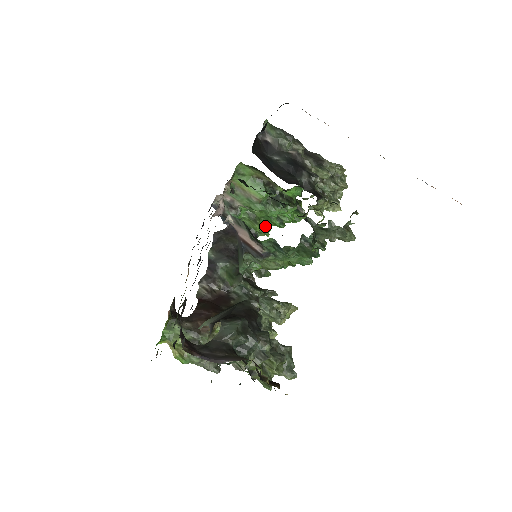
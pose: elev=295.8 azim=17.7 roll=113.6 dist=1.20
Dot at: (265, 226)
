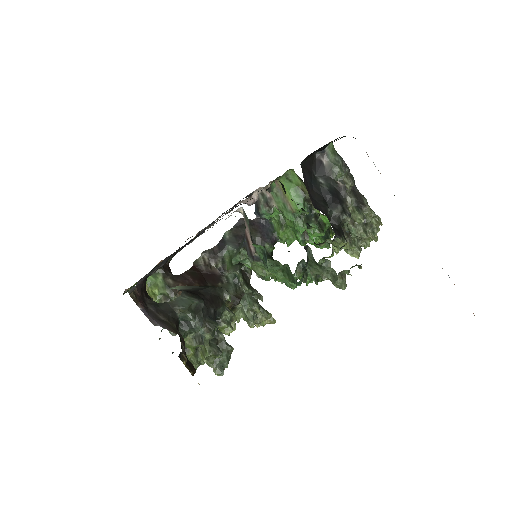
Dot at: (289, 236)
